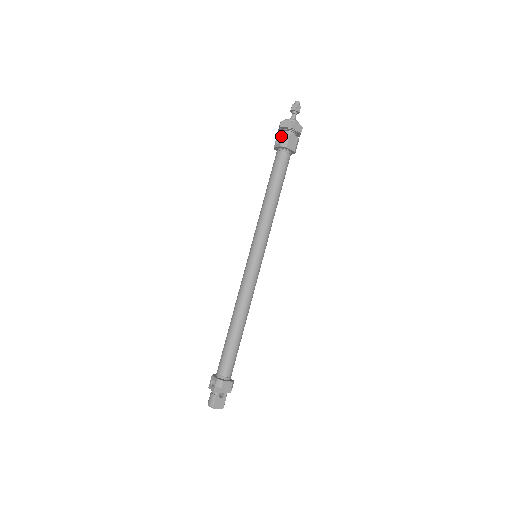
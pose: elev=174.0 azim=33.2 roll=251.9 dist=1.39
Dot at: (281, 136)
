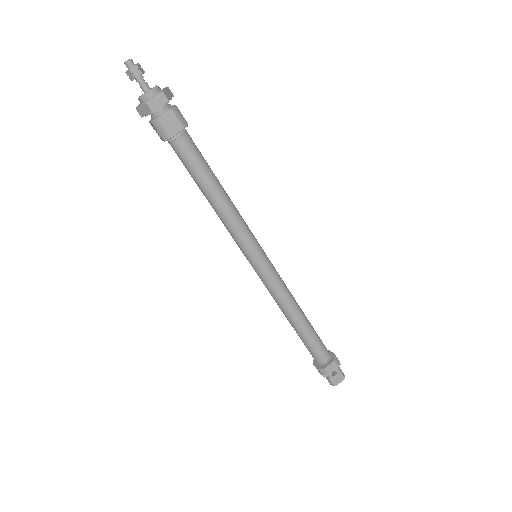
Dot at: (154, 128)
